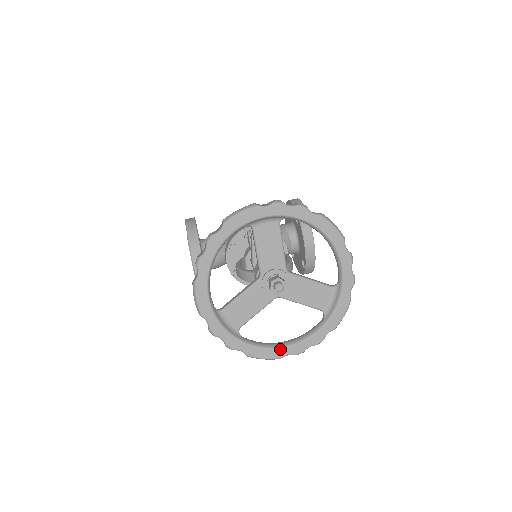
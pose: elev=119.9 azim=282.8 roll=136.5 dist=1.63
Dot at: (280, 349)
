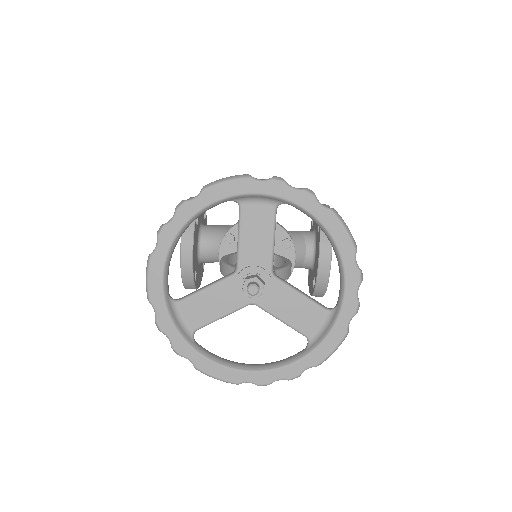
Dot at: (239, 372)
